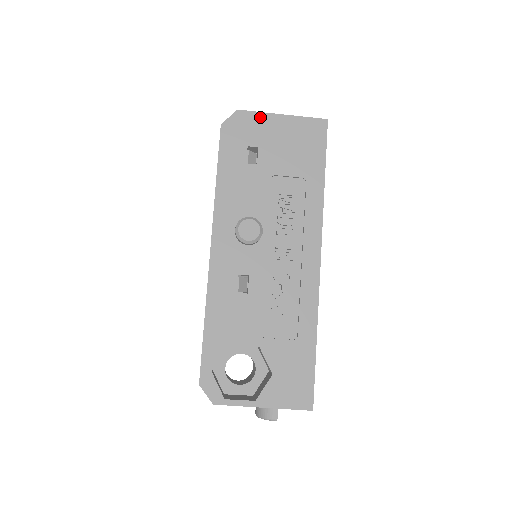
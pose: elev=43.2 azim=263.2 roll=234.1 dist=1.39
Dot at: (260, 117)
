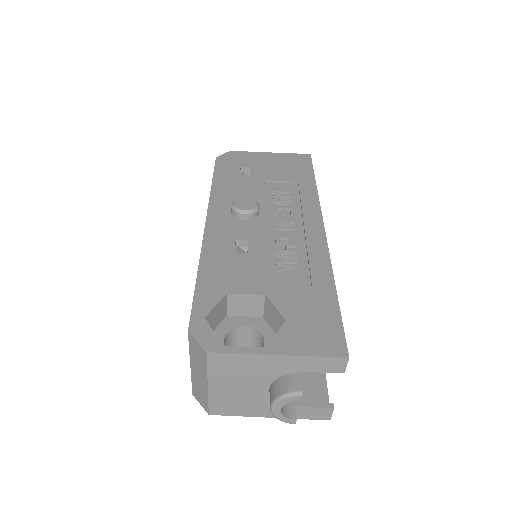
Dot at: (250, 154)
